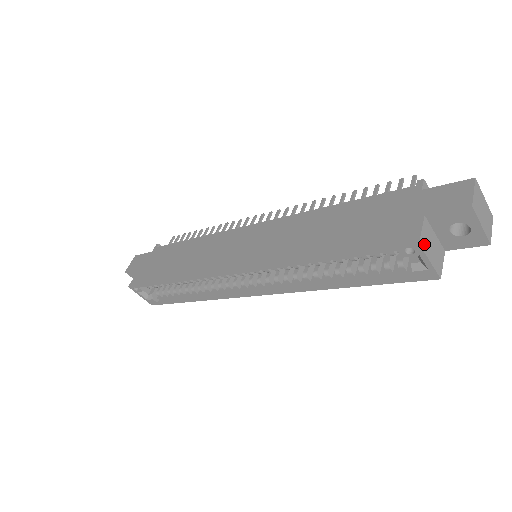
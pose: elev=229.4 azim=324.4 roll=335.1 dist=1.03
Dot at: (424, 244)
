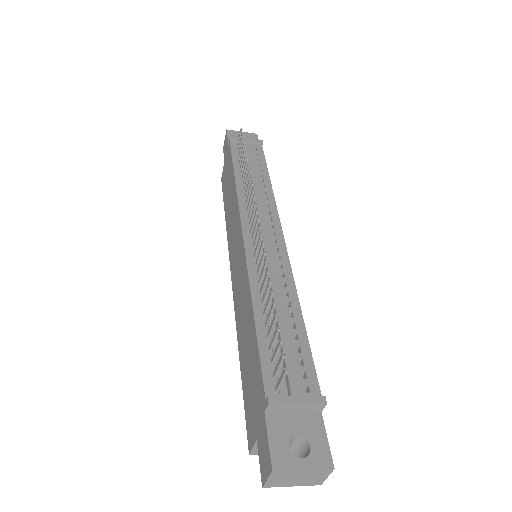
Dot at: occluded
